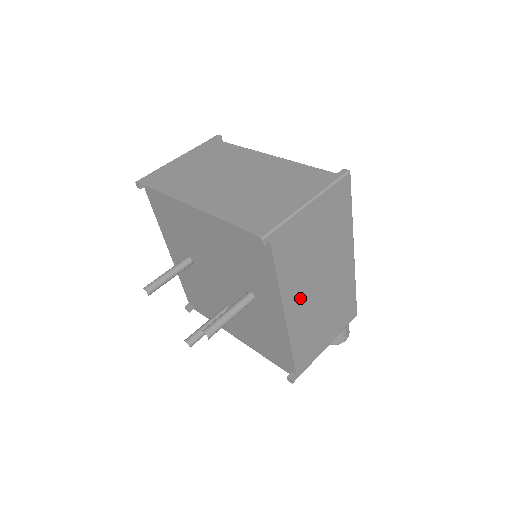
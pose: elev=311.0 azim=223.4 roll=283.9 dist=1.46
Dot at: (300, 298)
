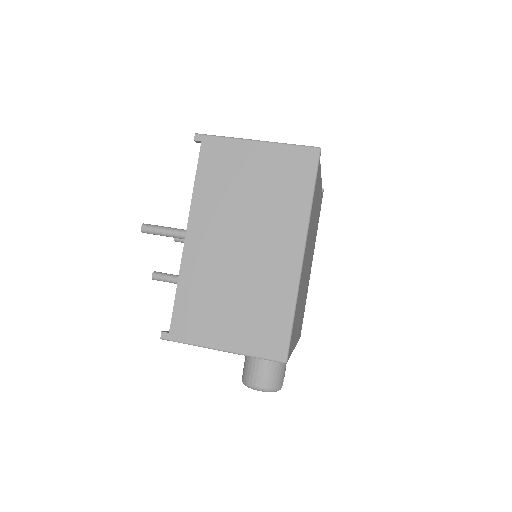
Dot at: (210, 234)
